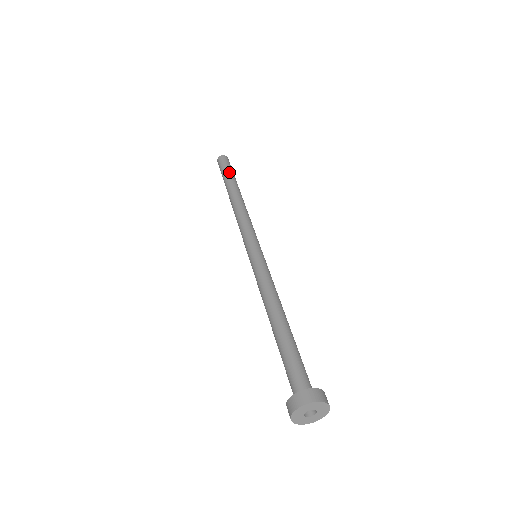
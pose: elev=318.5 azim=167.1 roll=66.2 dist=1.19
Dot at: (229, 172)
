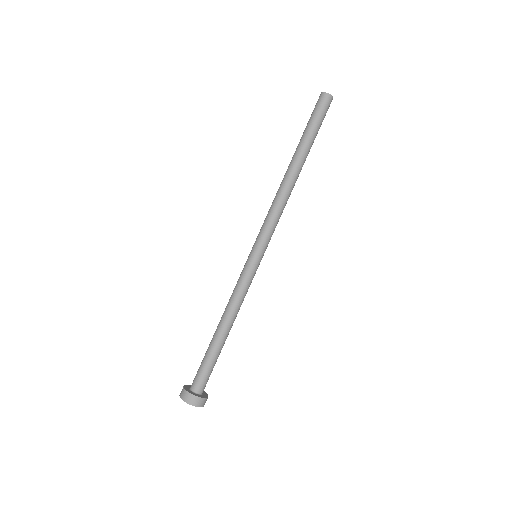
Dot at: (316, 132)
